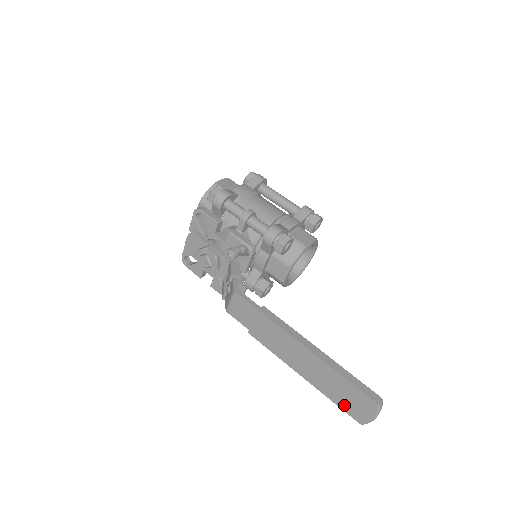
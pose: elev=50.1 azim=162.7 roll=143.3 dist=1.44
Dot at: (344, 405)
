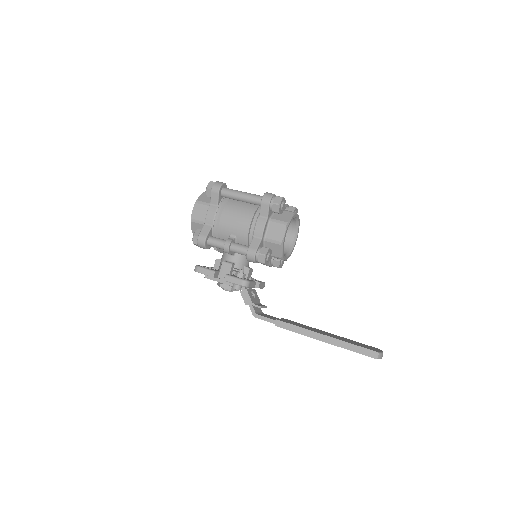
Dot at: occluded
